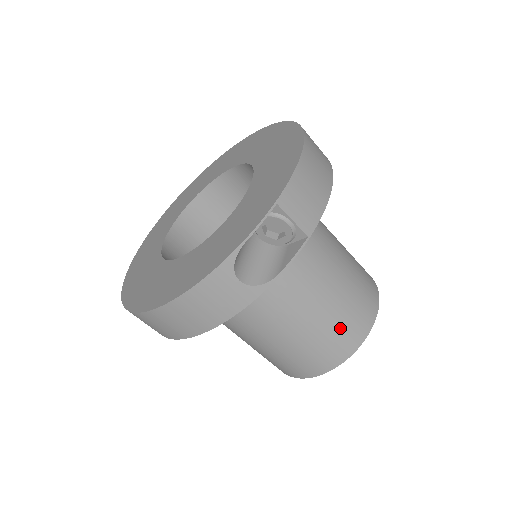
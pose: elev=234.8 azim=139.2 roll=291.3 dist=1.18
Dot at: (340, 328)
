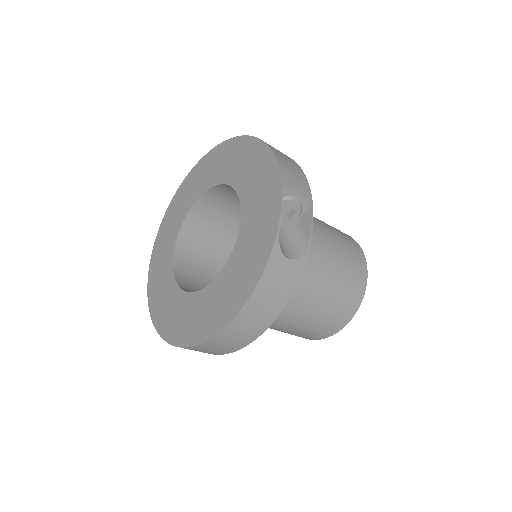
Dot at: (349, 272)
